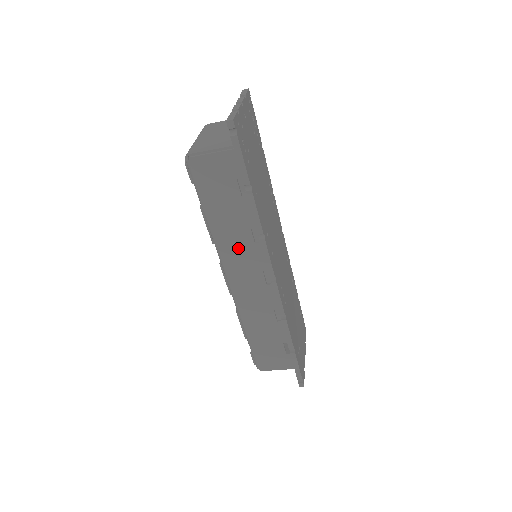
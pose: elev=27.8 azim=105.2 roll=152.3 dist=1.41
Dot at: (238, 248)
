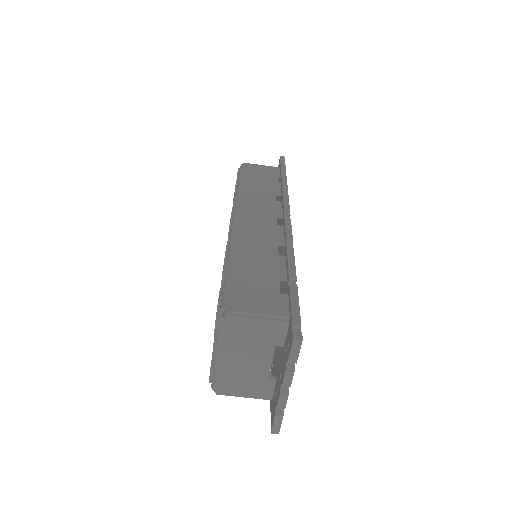
Dot at: (259, 200)
